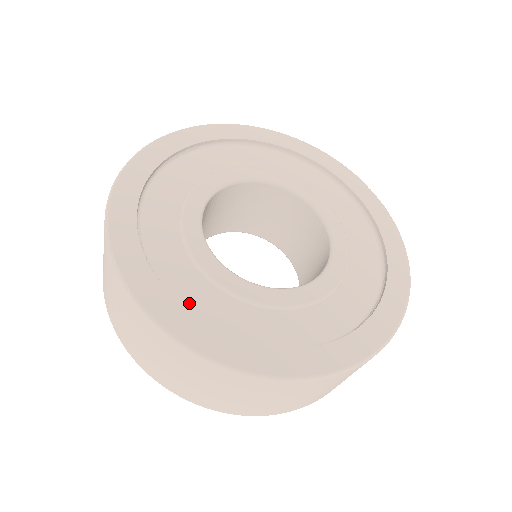
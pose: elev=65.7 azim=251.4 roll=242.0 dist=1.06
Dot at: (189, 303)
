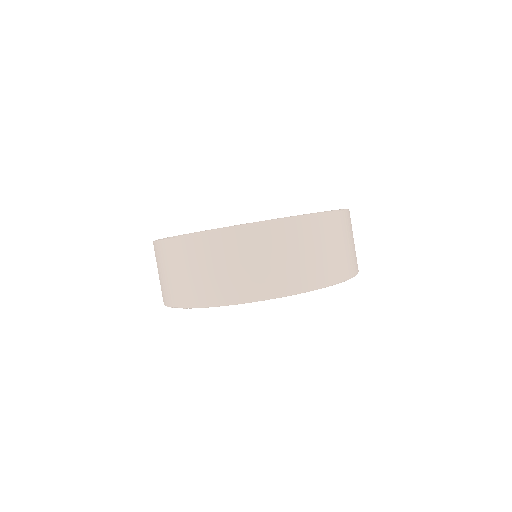
Dot at: occluded
